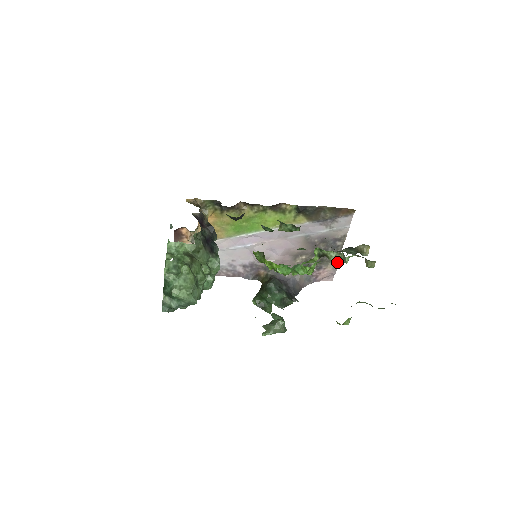
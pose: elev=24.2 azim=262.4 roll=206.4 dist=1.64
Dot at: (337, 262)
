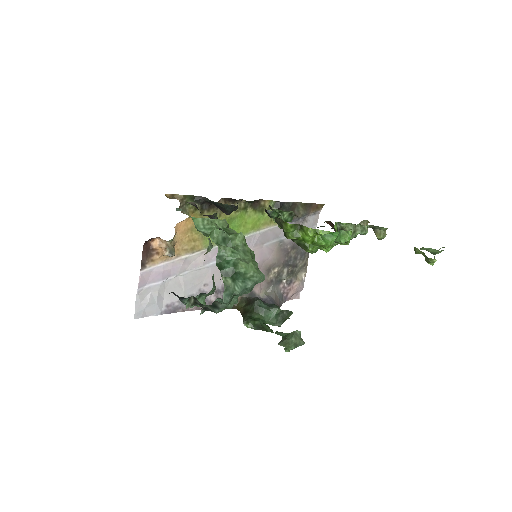
Dot at: occluded
